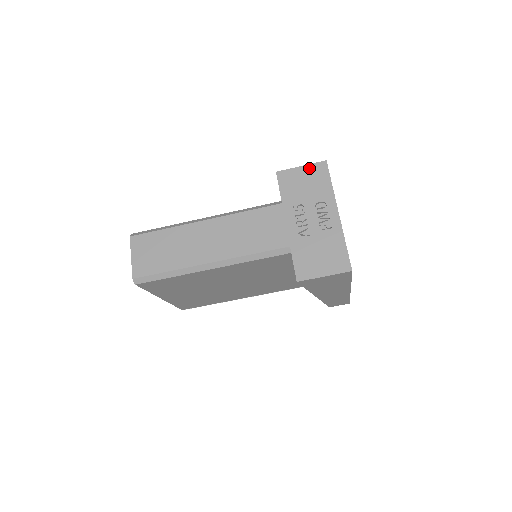
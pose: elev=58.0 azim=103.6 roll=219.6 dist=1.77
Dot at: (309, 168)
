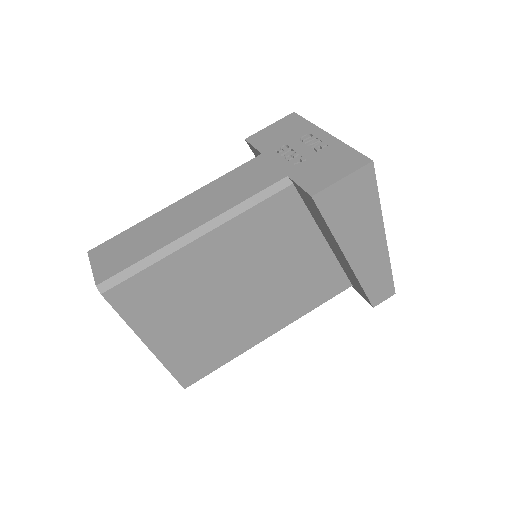
Dot at: (279, 123)
